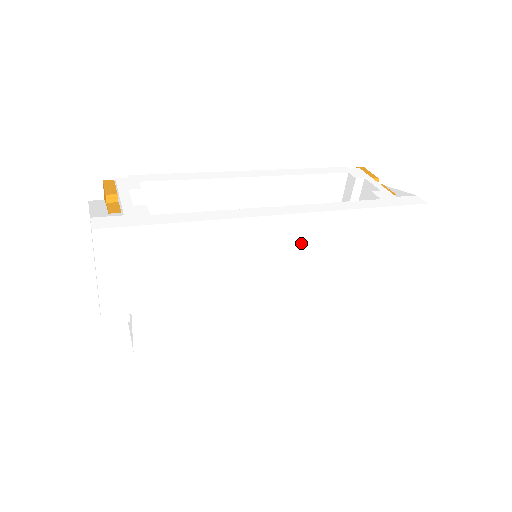
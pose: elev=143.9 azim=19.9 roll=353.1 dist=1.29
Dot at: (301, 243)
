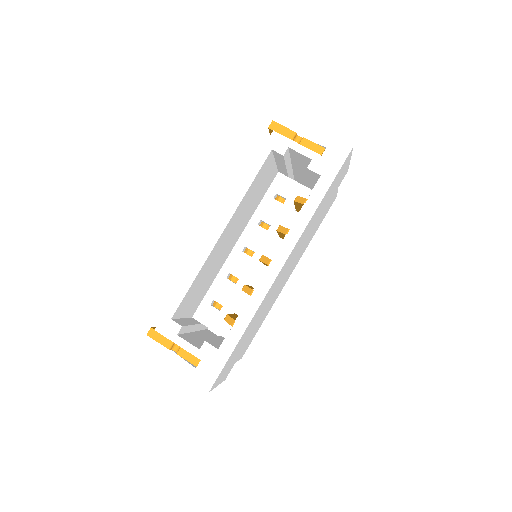
Dot at: occluded
